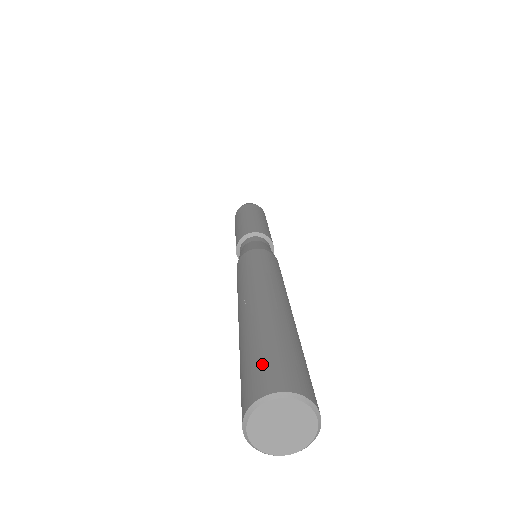
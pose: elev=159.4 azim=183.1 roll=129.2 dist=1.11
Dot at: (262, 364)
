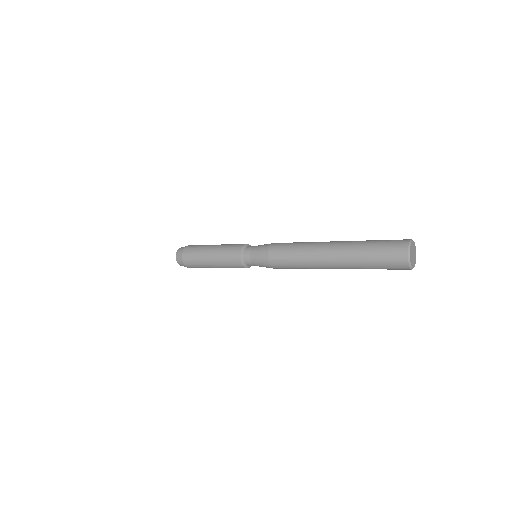
Dot at: (390, 241)
